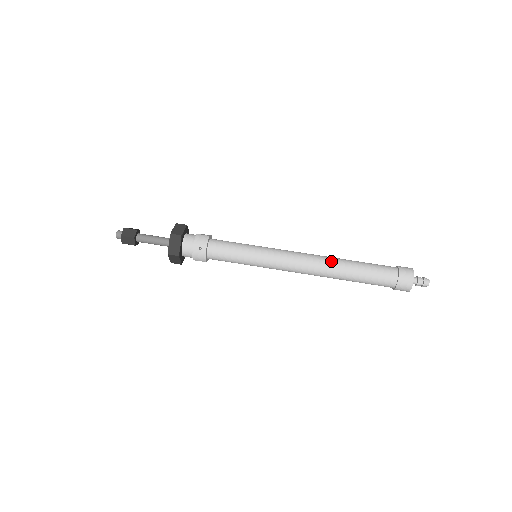
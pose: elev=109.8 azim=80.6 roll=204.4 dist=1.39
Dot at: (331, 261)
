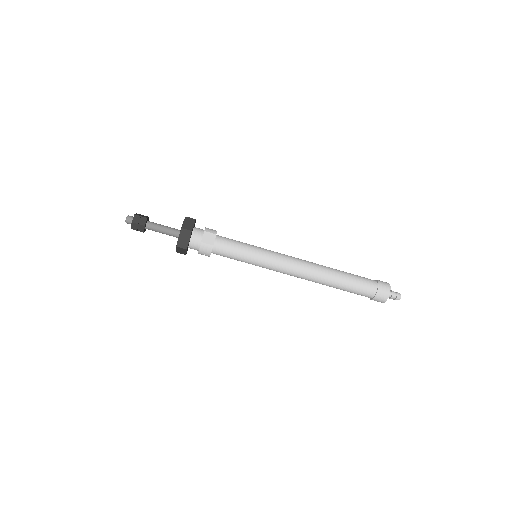
Dot at: (320, 279)
